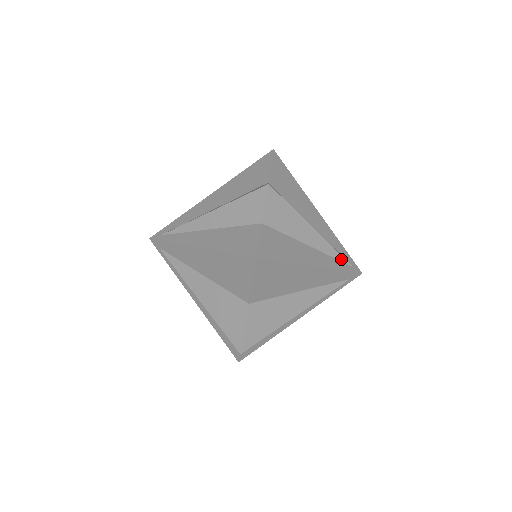
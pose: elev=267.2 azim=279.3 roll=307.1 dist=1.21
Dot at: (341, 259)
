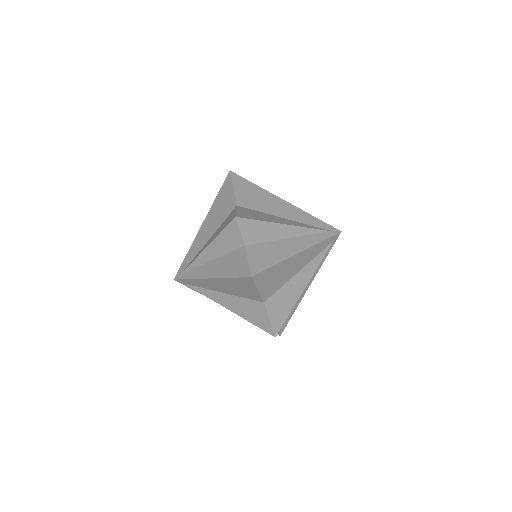
Dot at: (319, 232)
